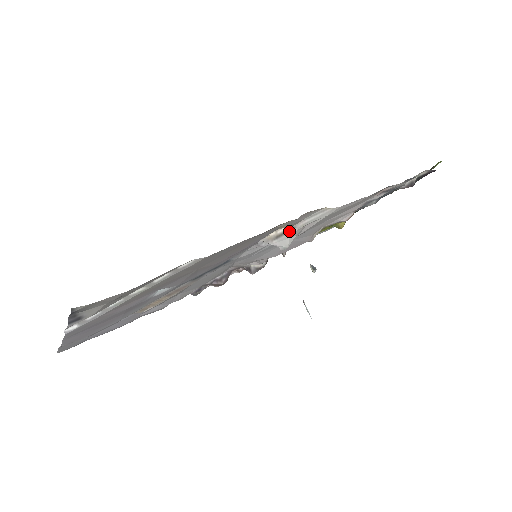
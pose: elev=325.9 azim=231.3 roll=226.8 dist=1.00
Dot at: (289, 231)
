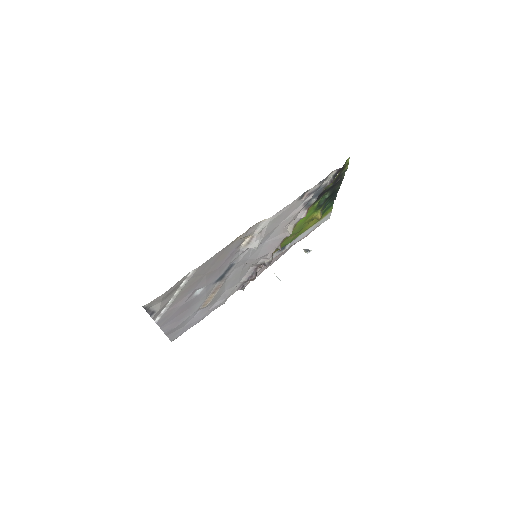
Dot at: (252, 238)
